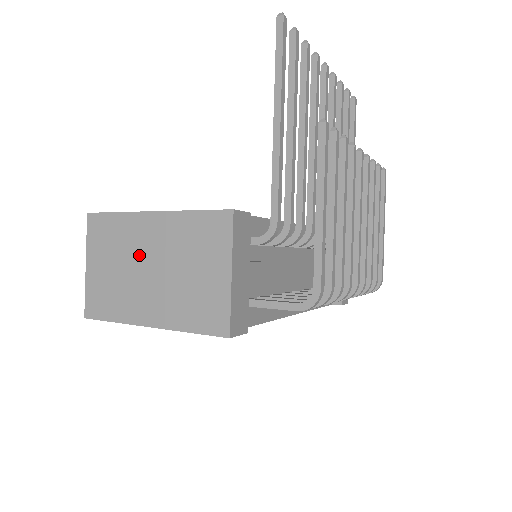
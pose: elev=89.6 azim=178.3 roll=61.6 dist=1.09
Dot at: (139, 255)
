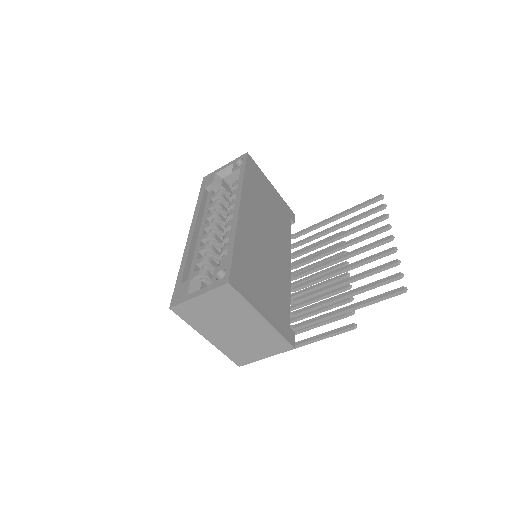
Dot at: (235, 321)
